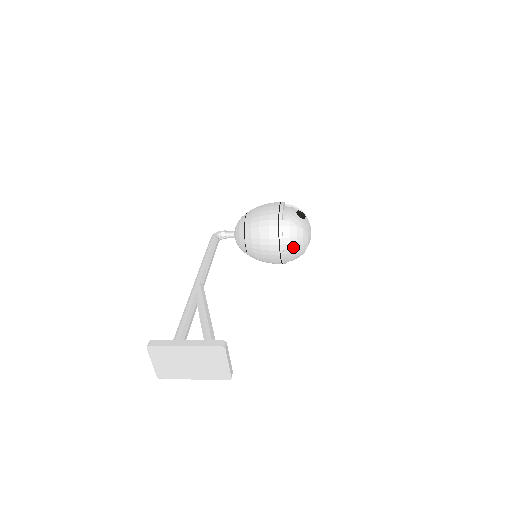
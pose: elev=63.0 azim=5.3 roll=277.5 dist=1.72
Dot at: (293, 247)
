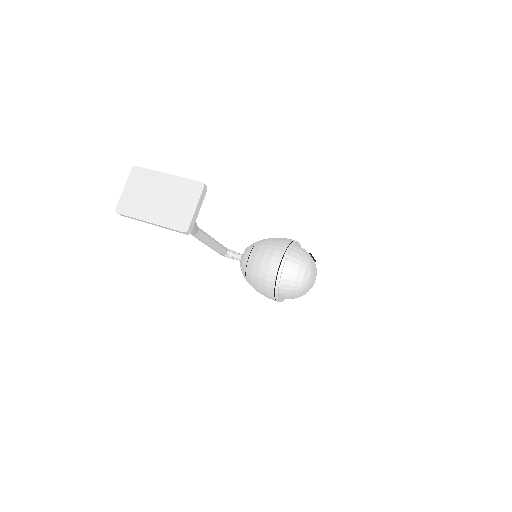
Dot at: (294, 269)
